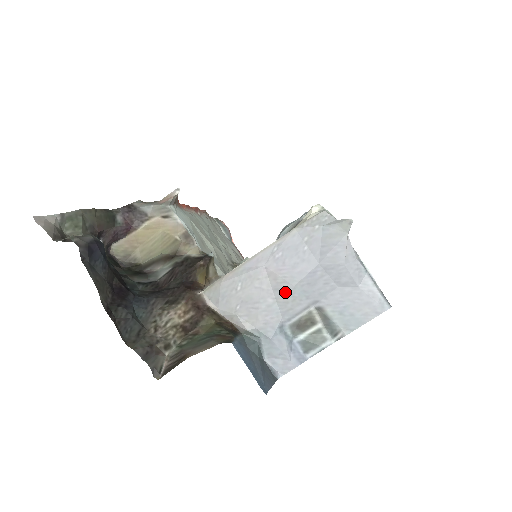
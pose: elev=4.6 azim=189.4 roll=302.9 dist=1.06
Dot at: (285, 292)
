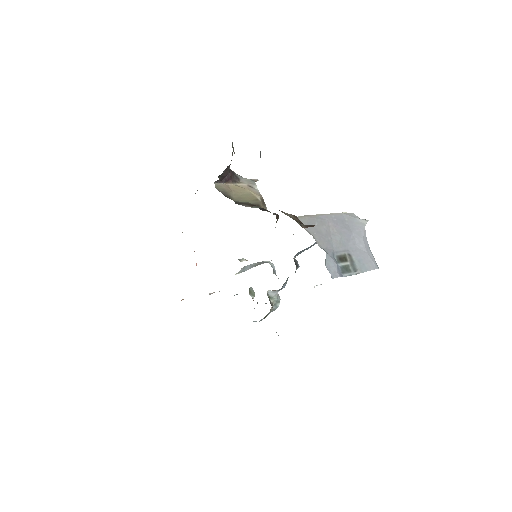
Dot at: (337, 238)
